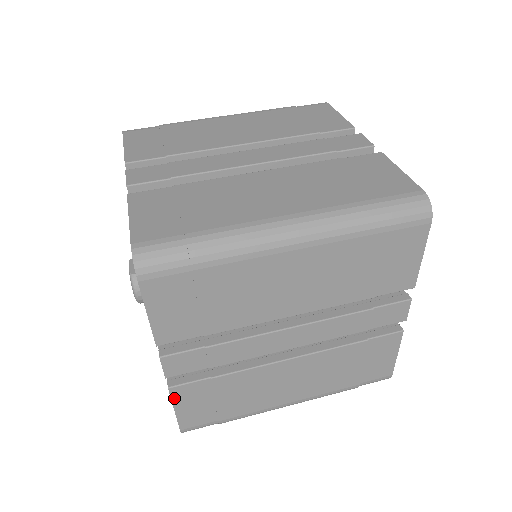
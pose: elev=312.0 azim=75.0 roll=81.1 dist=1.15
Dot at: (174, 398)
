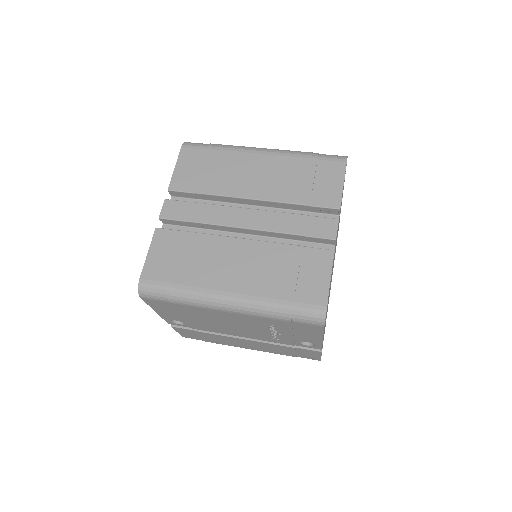
Dot at: (154, 239)
